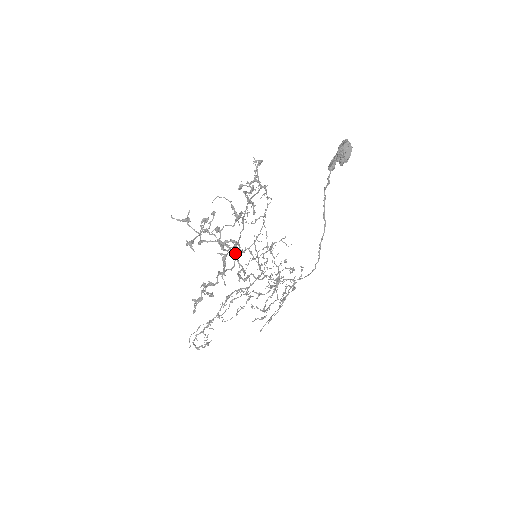
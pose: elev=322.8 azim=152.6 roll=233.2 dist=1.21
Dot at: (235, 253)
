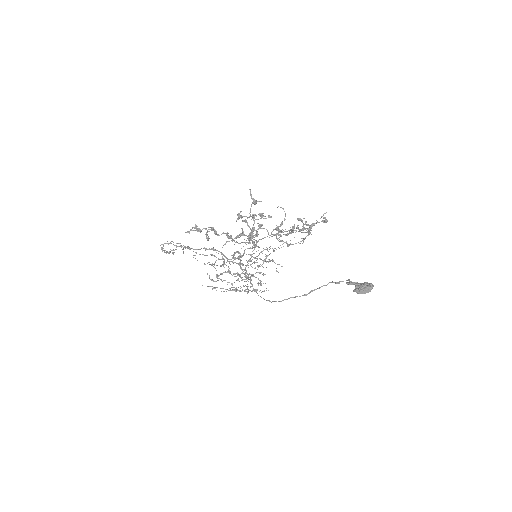
Dot at: (249, 240)
